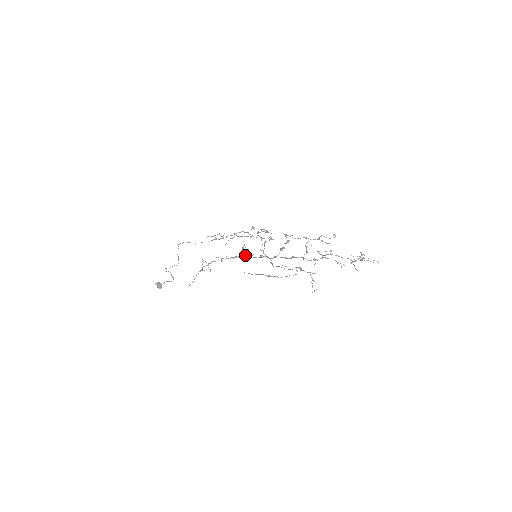
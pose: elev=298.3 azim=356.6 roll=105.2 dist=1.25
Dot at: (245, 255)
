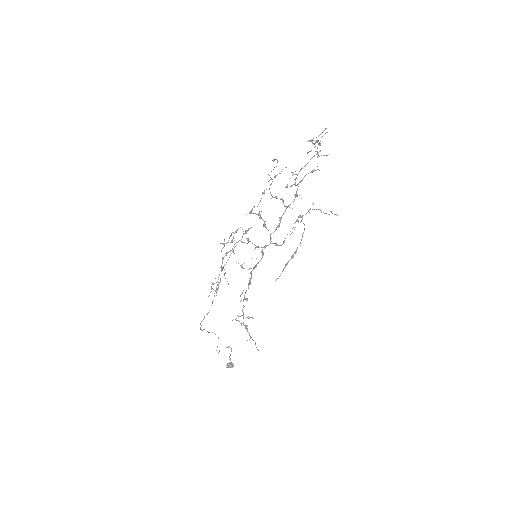
Dot at: (252, 270)
